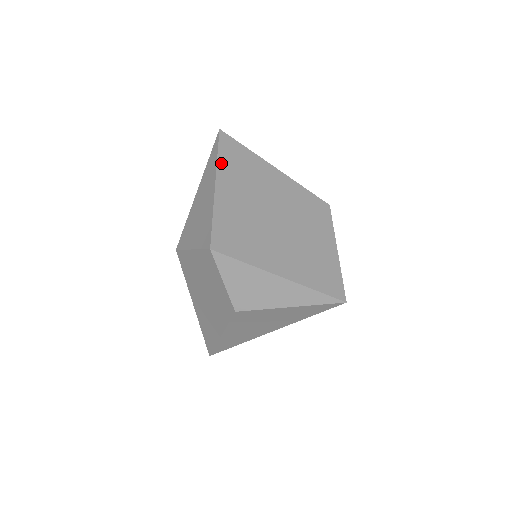
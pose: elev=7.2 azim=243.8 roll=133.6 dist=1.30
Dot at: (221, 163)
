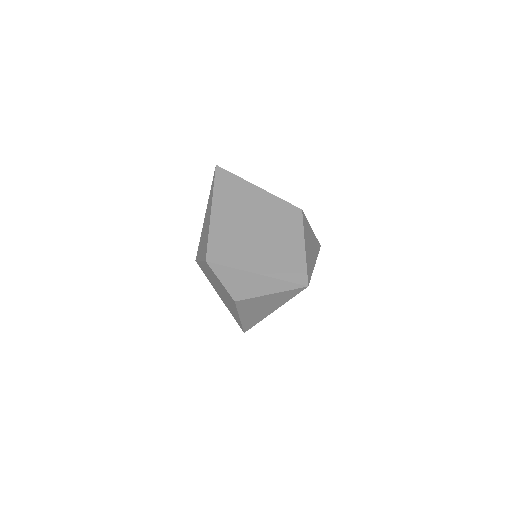
Dot at: (216, 193)
